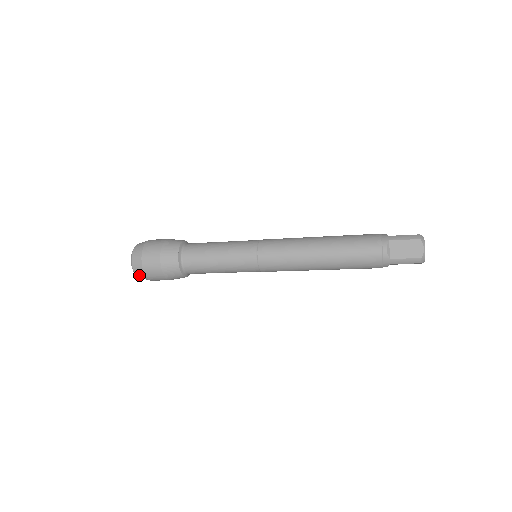
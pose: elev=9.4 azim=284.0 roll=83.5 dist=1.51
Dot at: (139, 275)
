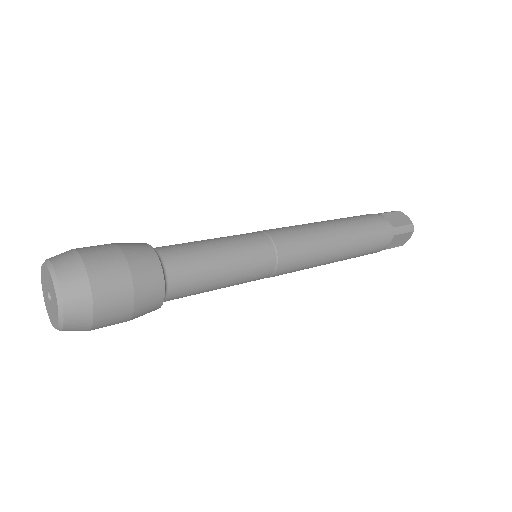
Dot at: occluded
